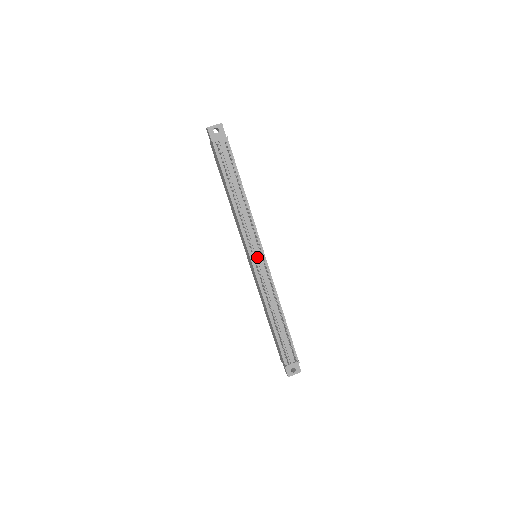
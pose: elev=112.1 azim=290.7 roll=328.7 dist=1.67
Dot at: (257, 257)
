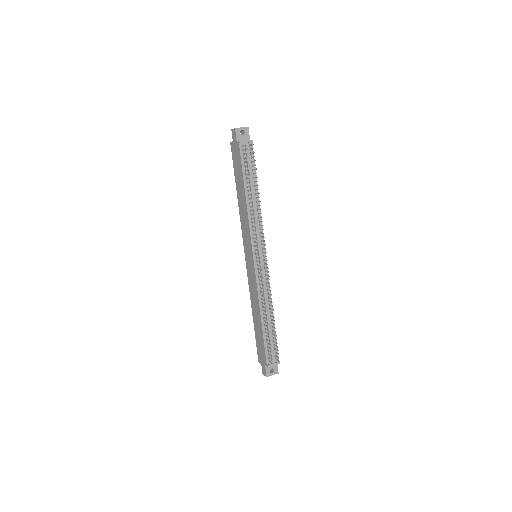
Dot at: (260, 256)
